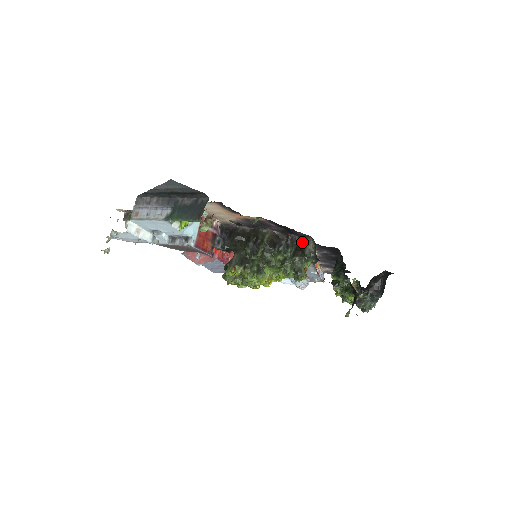
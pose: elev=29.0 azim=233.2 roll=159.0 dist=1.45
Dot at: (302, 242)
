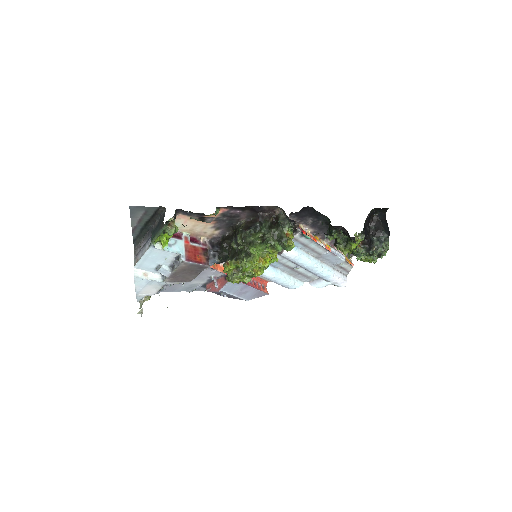
Dot at: (275, 217)
